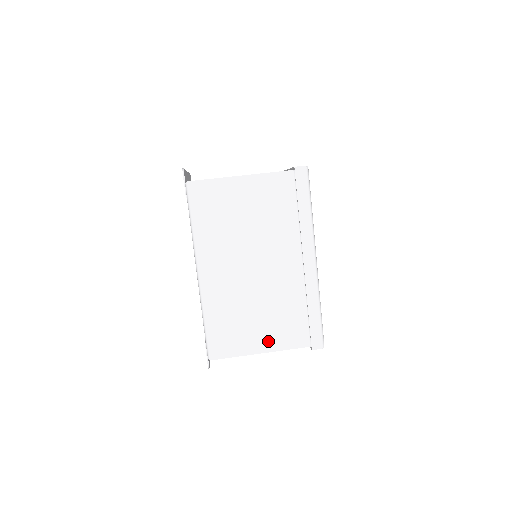
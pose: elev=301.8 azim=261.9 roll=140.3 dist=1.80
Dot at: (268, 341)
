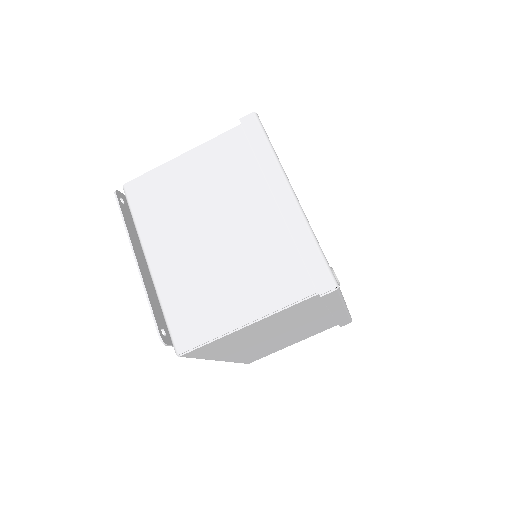
Dot at: (299, 340)
